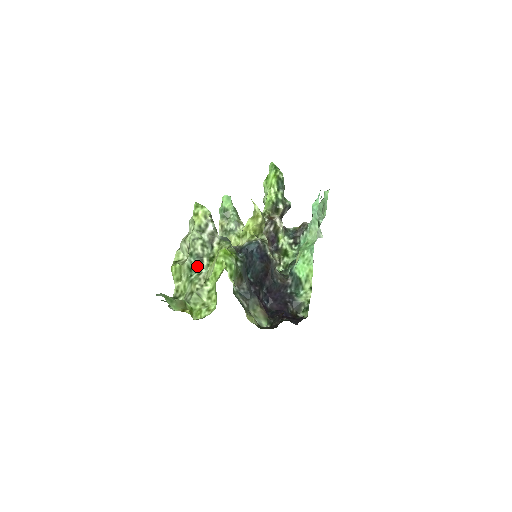
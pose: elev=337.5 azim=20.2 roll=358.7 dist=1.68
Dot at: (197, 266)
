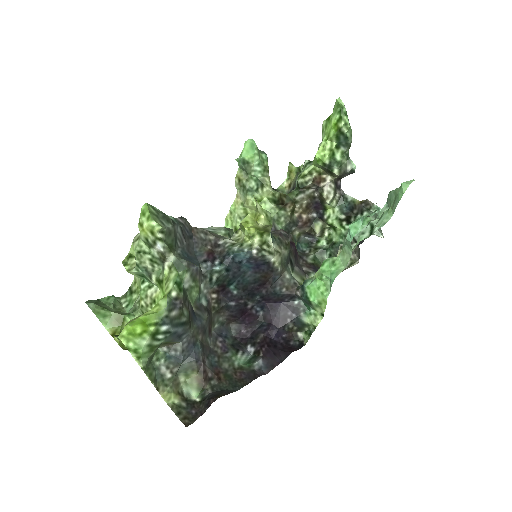
Dot at: (147, 277)
